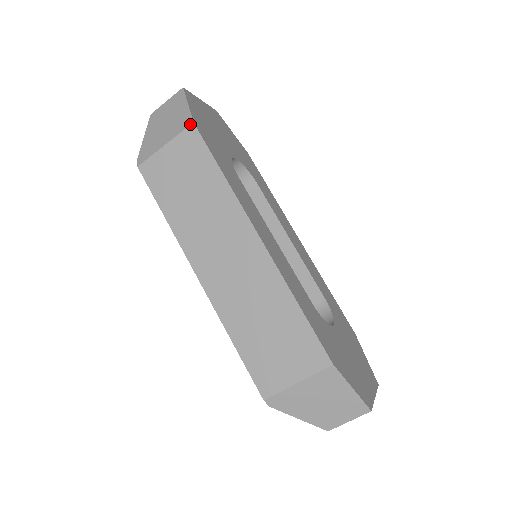
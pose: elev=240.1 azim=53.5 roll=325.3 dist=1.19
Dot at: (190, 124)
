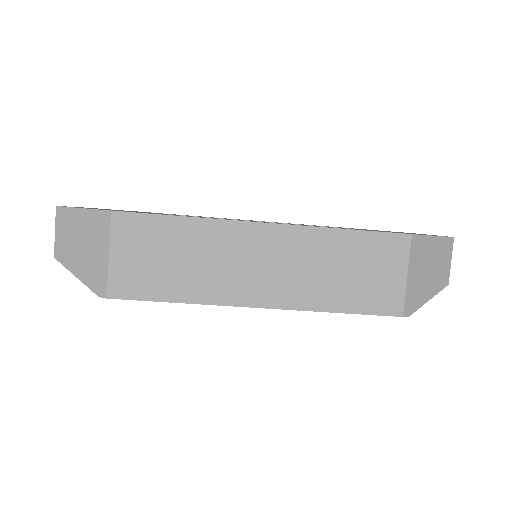
Dot at: (110, 215)
